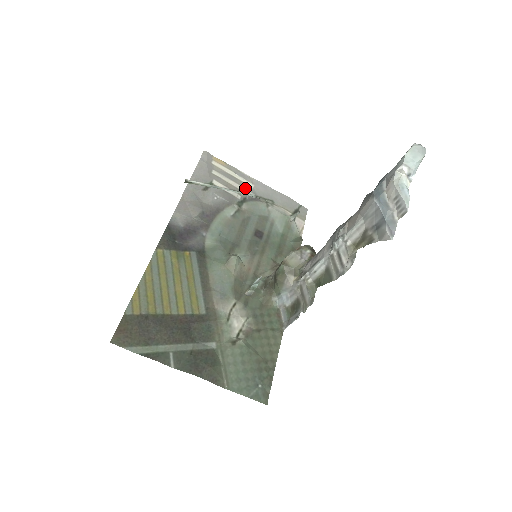
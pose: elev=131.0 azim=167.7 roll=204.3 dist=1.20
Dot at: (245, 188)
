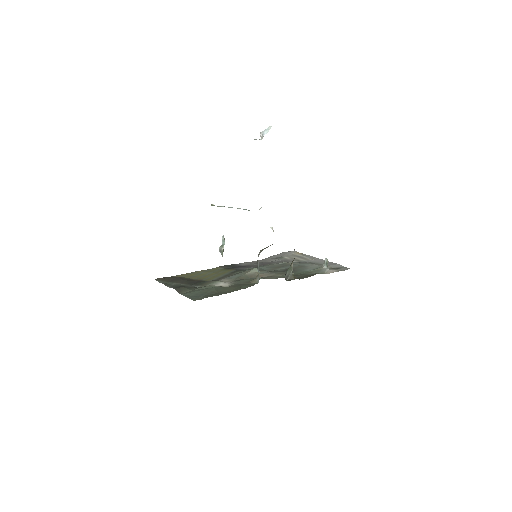
Dot at: (305, 260)
